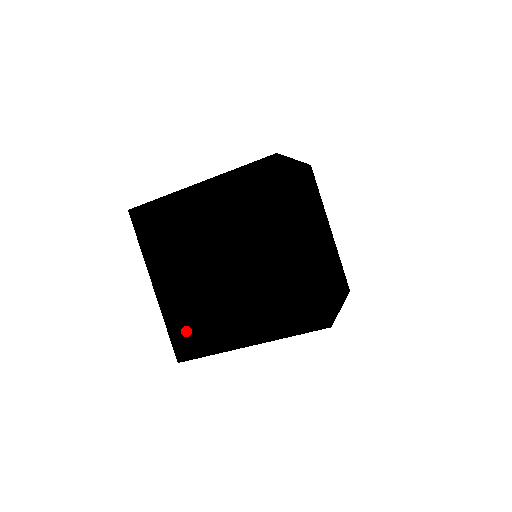
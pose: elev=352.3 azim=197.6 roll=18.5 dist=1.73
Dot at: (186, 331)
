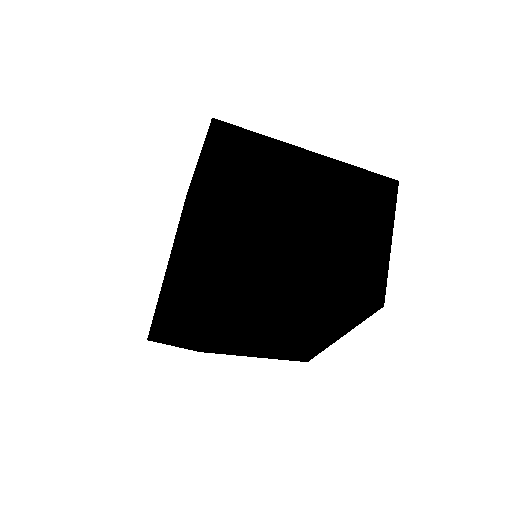
Dot at: occluded
